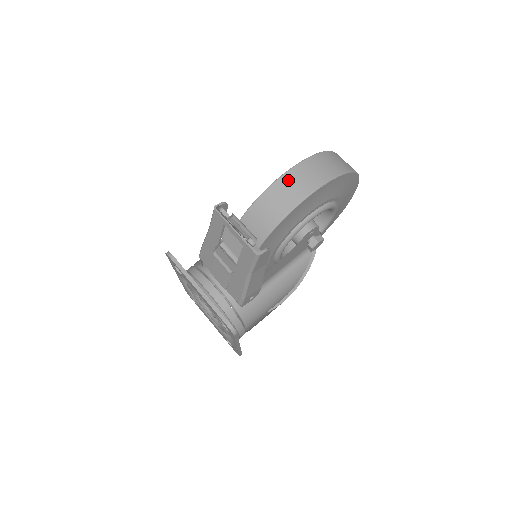
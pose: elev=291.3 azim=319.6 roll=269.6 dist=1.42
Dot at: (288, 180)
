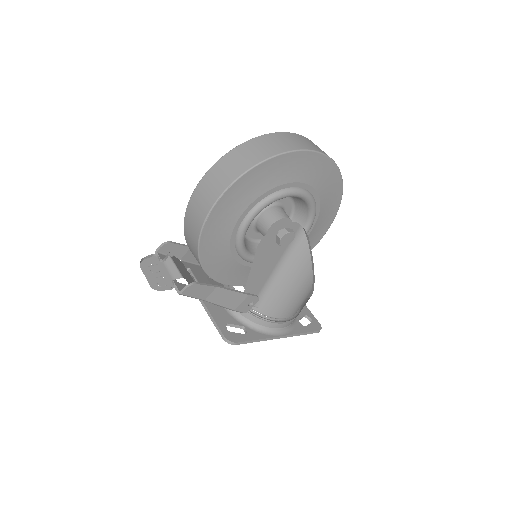
Dot at: (191, 209)
